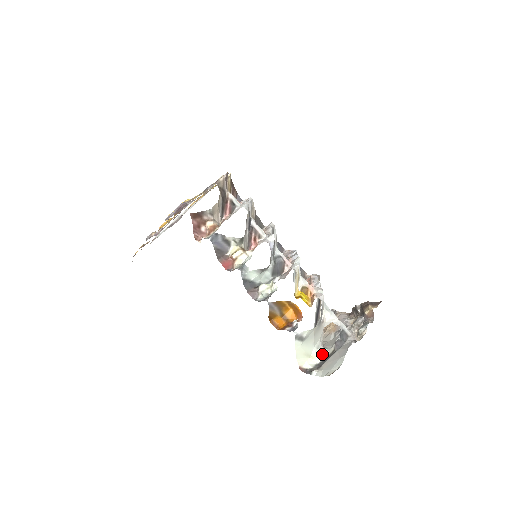
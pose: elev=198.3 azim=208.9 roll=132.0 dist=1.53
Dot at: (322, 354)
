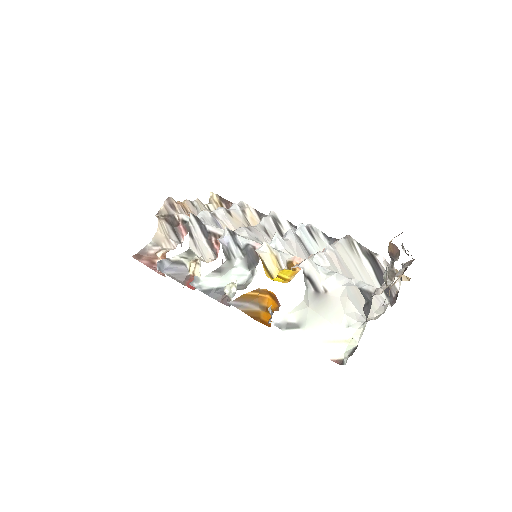
Dot at: (359, 331)
